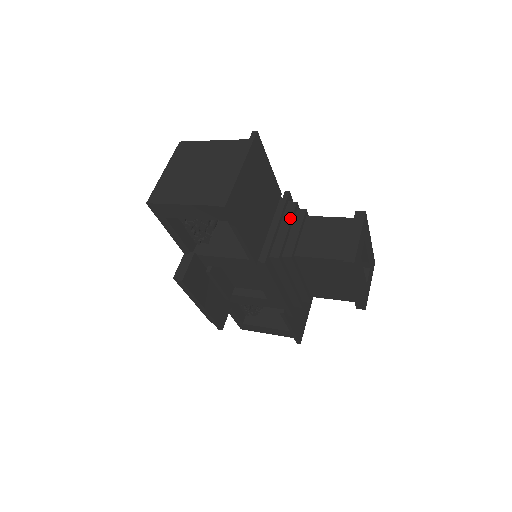
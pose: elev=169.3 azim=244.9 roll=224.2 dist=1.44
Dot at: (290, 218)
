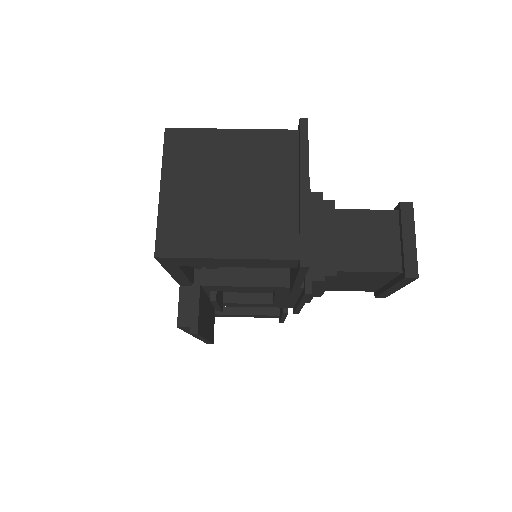
Dot at: (321, 219)
